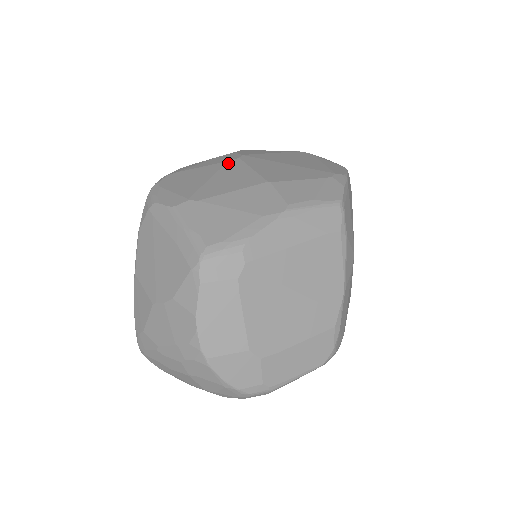
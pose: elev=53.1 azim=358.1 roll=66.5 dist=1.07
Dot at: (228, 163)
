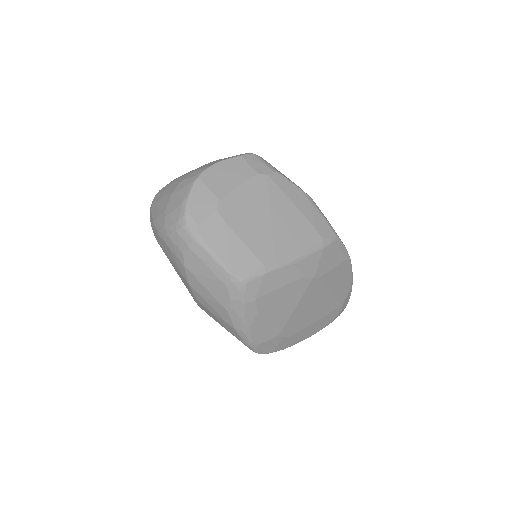
Dot at: occluded
